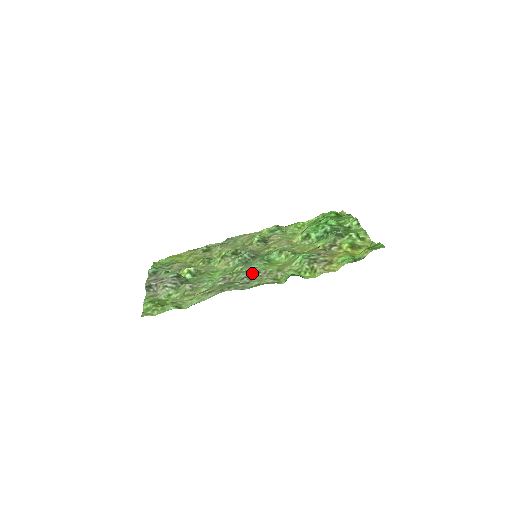
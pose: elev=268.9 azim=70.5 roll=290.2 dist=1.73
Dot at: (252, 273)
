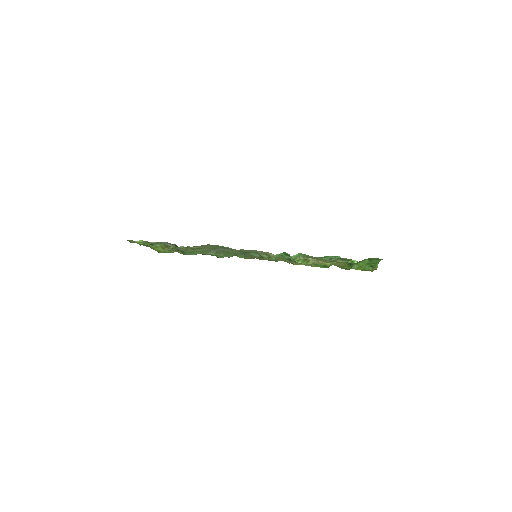
Dot at: (247, 250)
